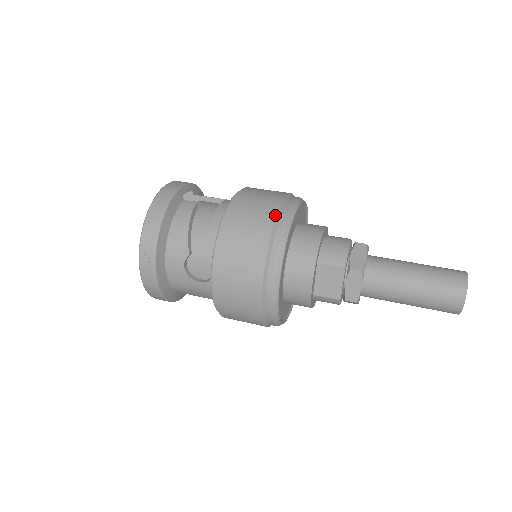
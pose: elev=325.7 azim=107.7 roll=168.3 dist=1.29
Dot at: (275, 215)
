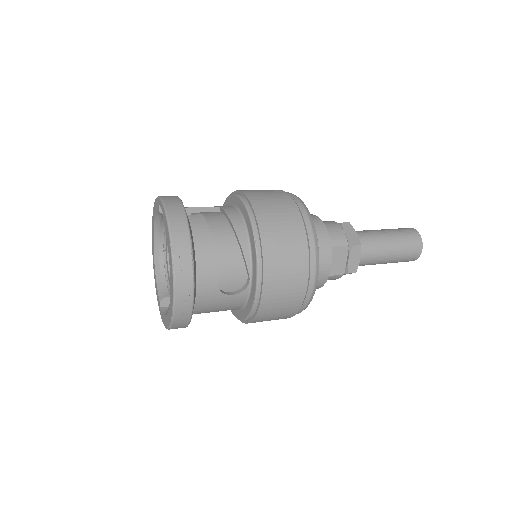
Dot at: (298, 212)
